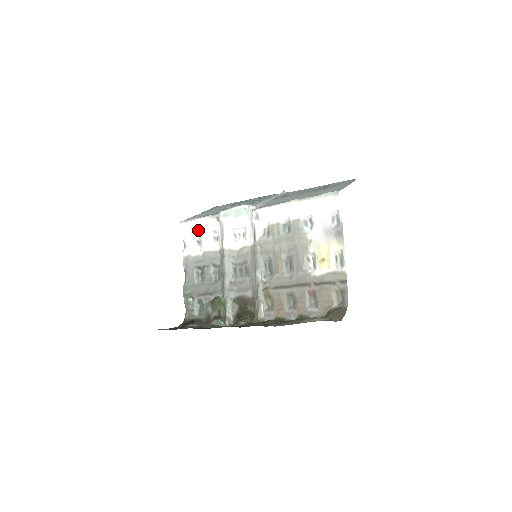
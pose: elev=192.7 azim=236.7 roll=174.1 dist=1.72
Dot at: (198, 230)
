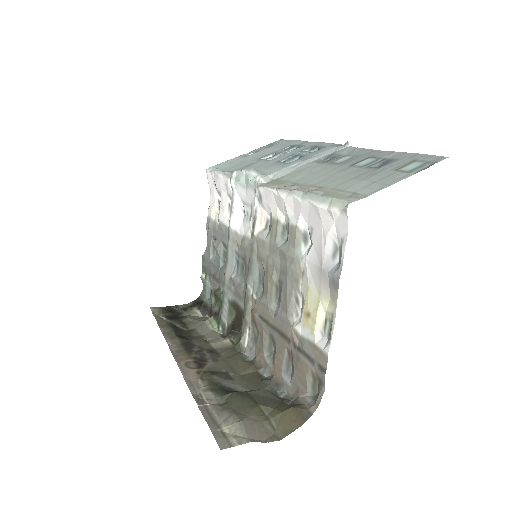
Dot at: (218, 187)
